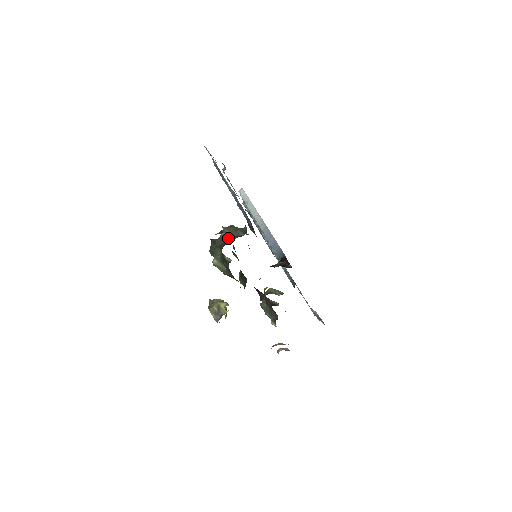
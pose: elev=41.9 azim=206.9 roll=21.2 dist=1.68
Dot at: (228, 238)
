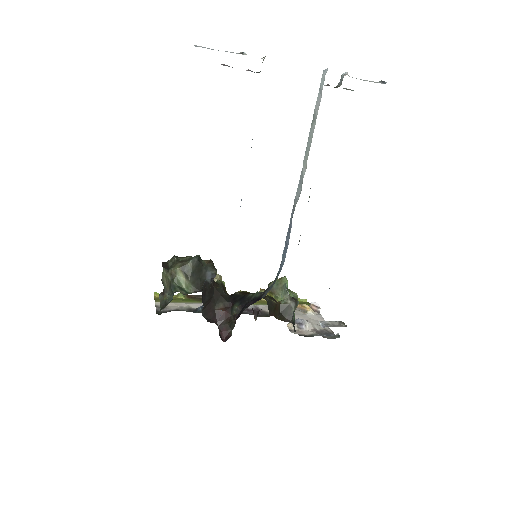
Dot at: (164, 288)
